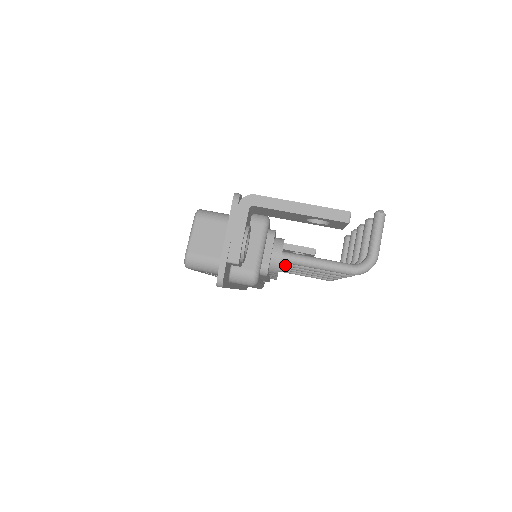
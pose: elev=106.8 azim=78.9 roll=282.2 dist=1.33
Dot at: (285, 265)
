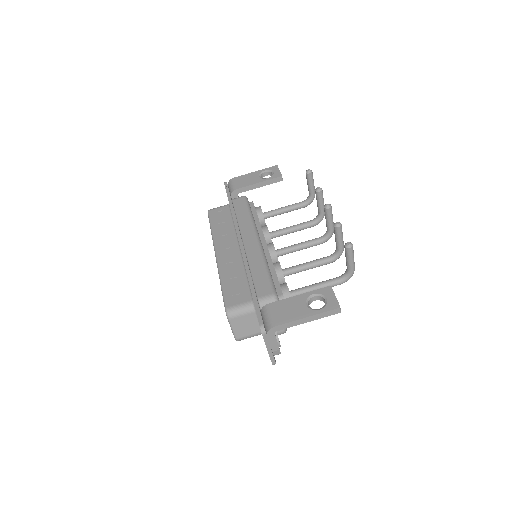
Dot at: (287, 275)
